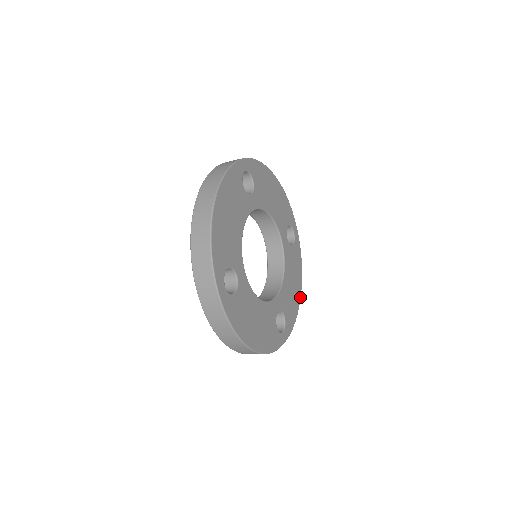
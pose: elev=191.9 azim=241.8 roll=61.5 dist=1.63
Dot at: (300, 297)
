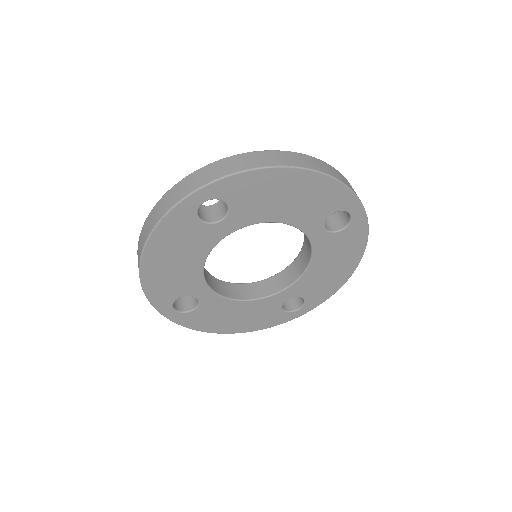
Dot at: (352, 273)
